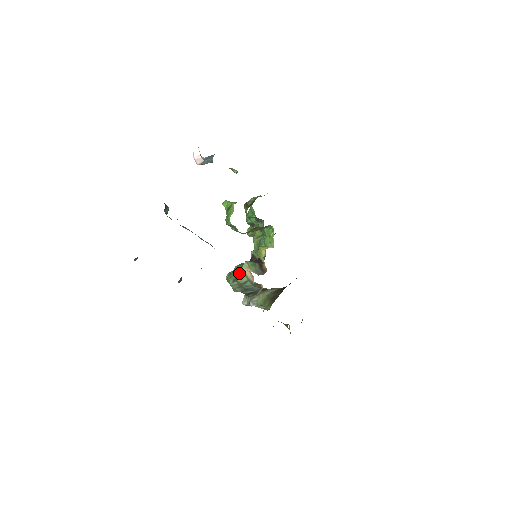
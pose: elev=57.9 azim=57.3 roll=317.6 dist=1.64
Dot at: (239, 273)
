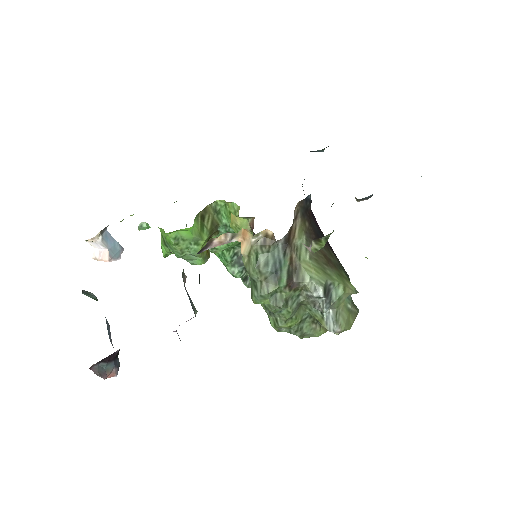
Dot at: occluded
